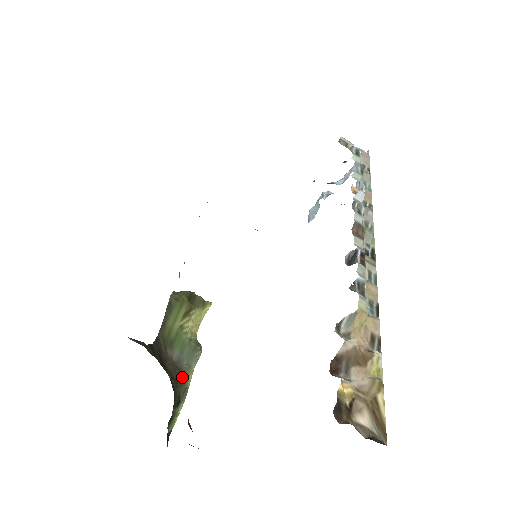
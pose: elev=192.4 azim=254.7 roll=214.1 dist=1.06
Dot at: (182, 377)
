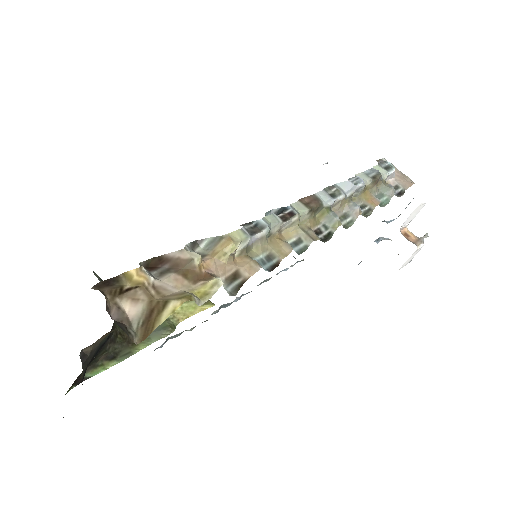
Dot at: occluded
